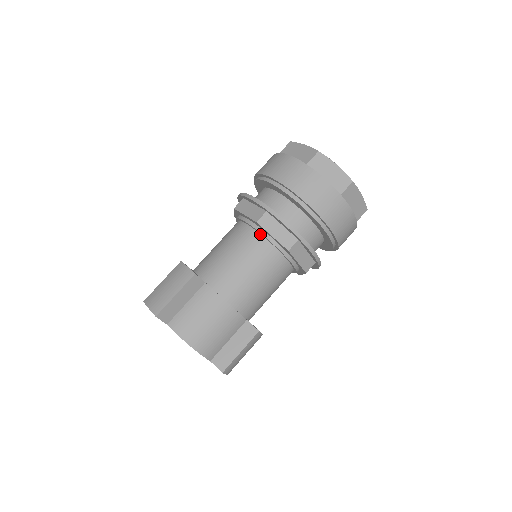
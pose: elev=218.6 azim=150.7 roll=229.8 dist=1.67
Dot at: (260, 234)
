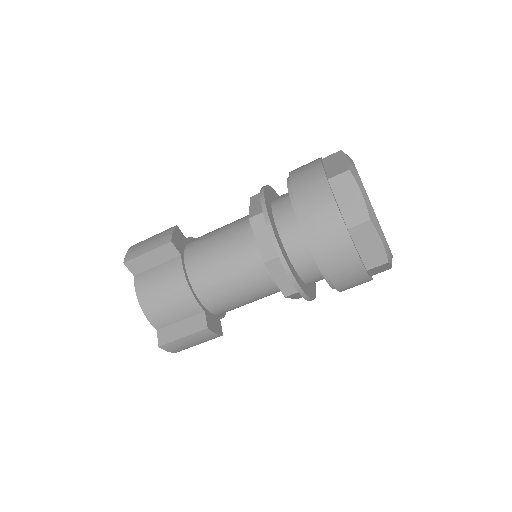
Dot at: (252, 233)
